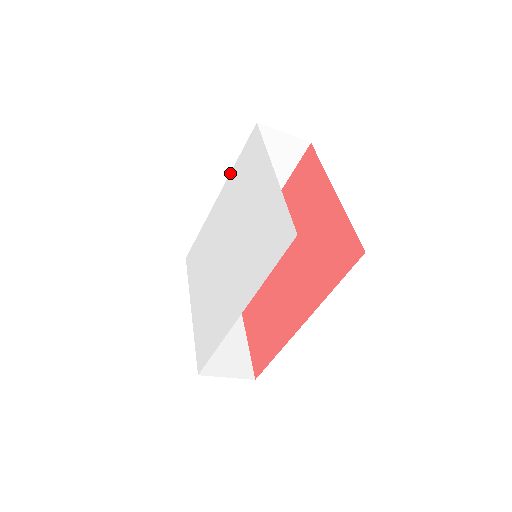
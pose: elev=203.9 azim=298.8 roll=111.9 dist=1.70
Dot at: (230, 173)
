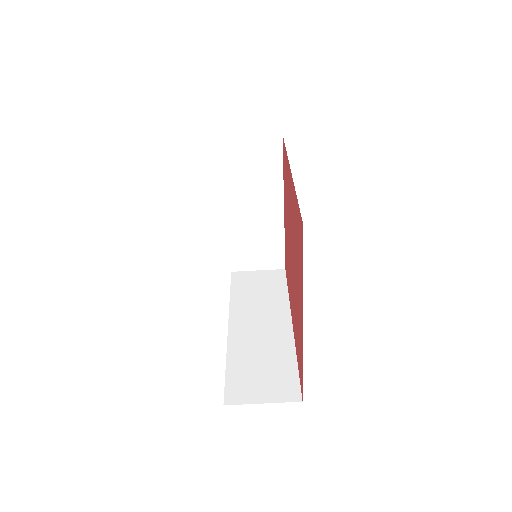
Dot at: (229, 304)
